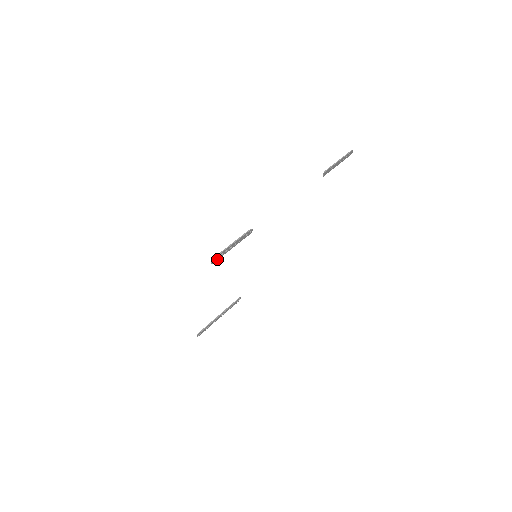
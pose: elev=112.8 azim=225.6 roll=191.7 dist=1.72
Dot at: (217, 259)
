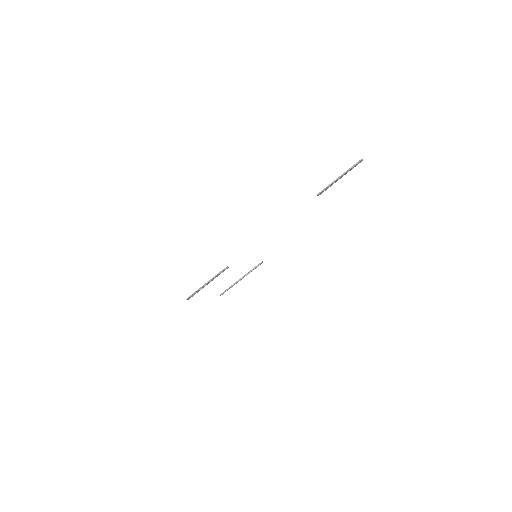
Dot at: (193, 295)
